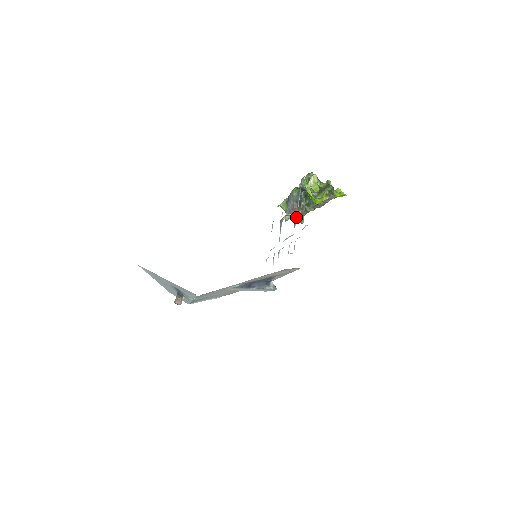
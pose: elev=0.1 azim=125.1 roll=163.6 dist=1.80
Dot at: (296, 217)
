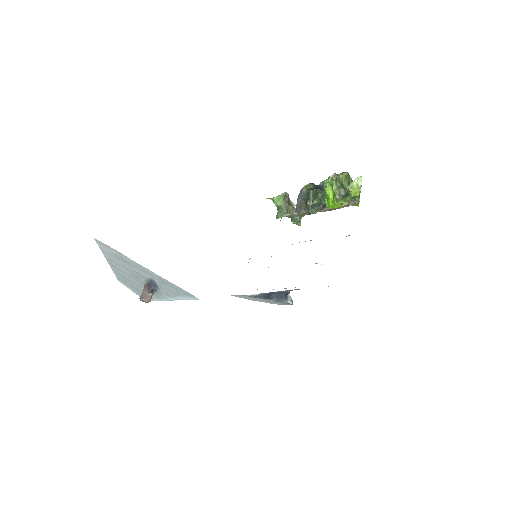
Dot at: occluded
